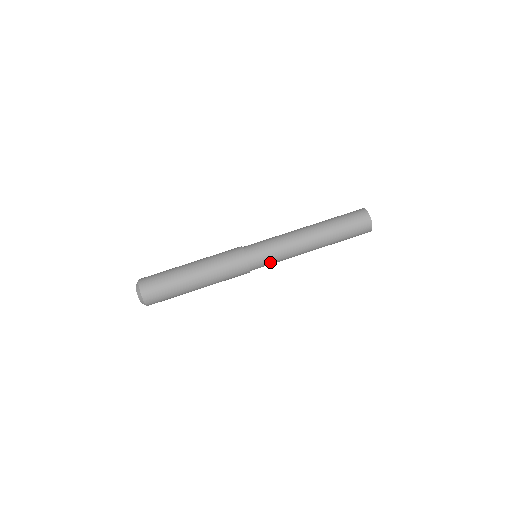
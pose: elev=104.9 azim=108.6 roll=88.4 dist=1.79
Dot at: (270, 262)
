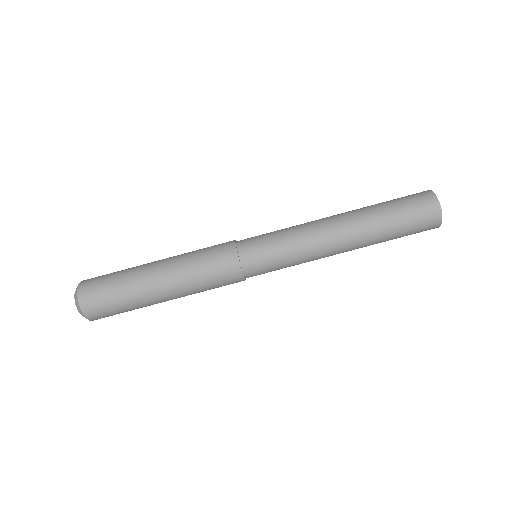
Dot at: (275, 265)
